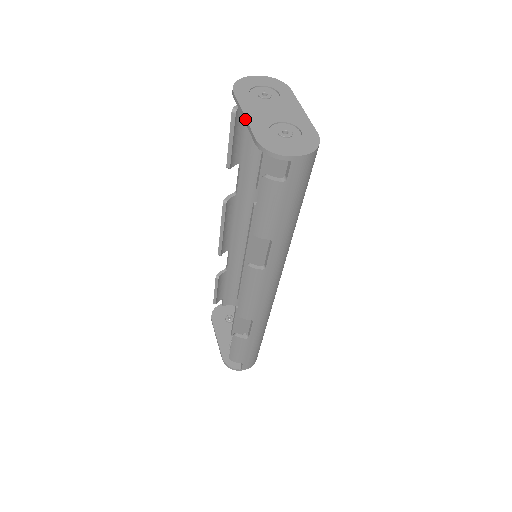
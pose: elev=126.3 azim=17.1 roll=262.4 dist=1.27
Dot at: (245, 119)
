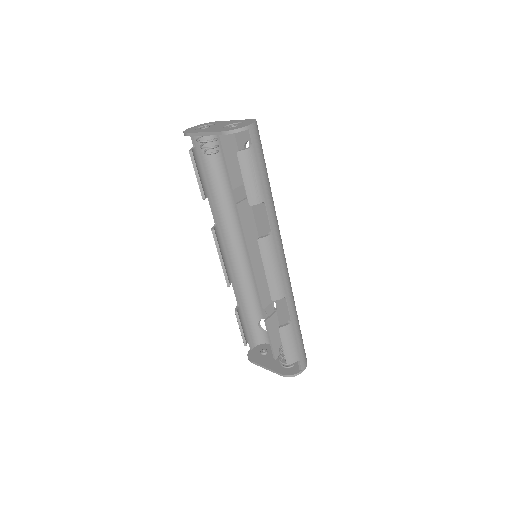
Dot at: (206, 133)
